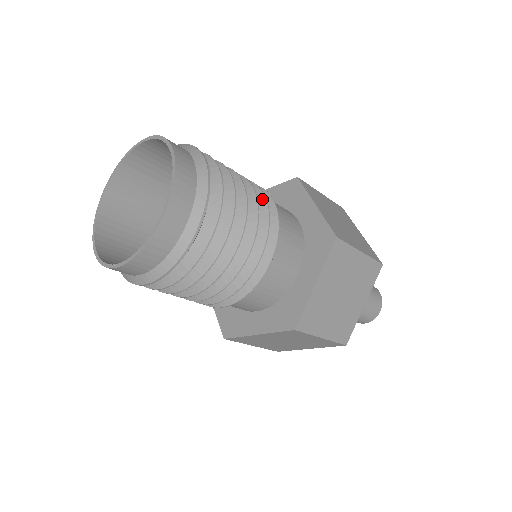
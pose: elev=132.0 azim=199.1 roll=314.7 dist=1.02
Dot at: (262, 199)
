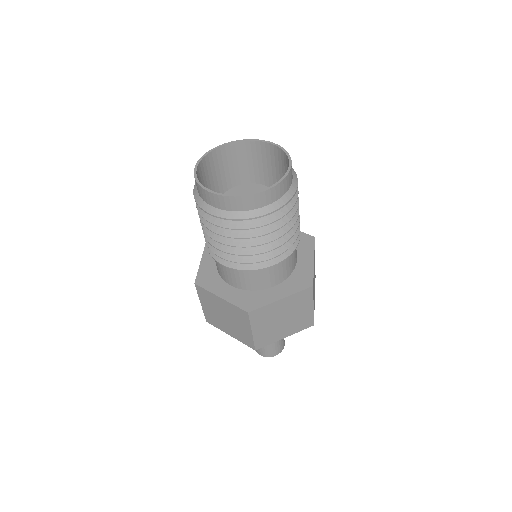
Dot at: occluded
